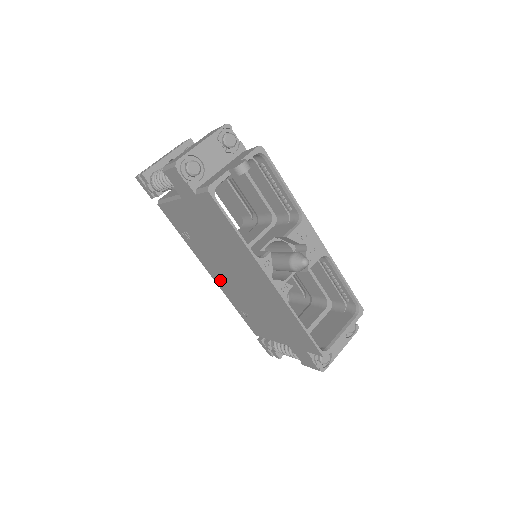
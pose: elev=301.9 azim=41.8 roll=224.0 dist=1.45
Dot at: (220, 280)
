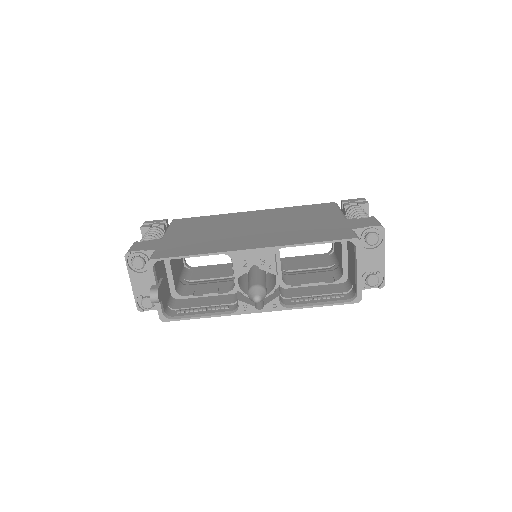
Dot at: occluded
